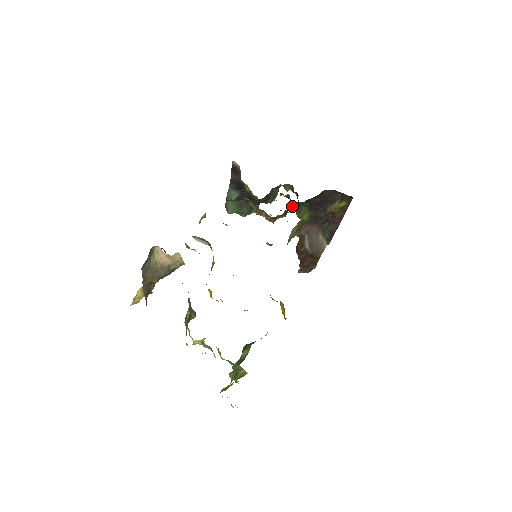
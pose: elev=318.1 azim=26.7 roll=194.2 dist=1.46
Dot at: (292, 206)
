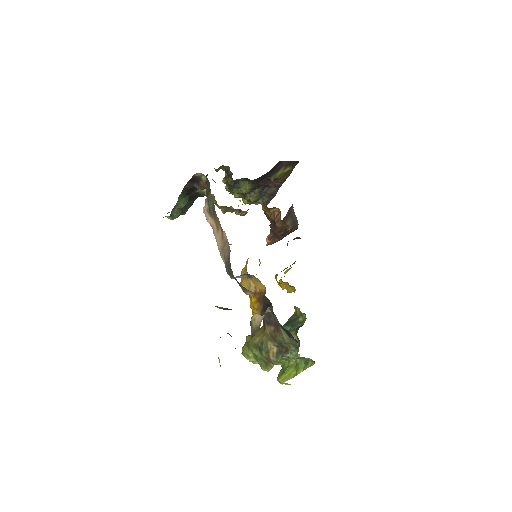
Dot at: occluded
